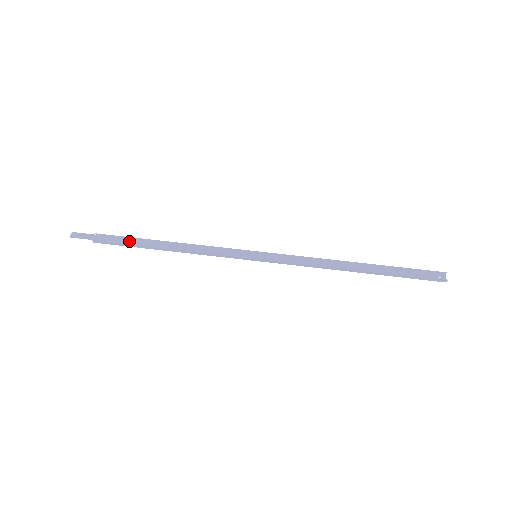
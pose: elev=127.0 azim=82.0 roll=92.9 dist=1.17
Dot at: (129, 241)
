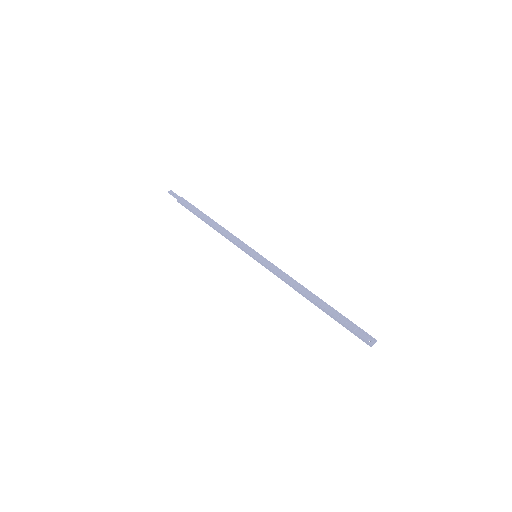
Dot at: (194, 209)
